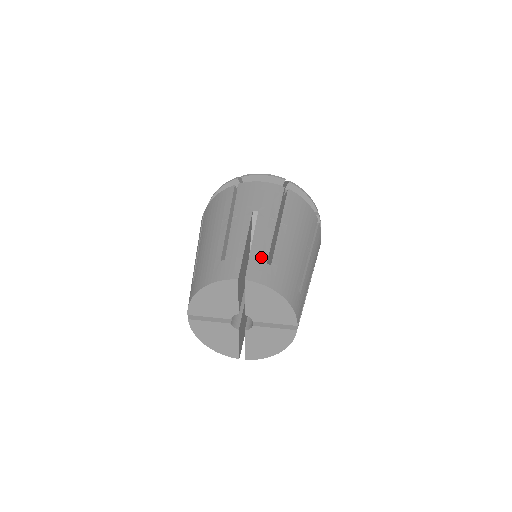
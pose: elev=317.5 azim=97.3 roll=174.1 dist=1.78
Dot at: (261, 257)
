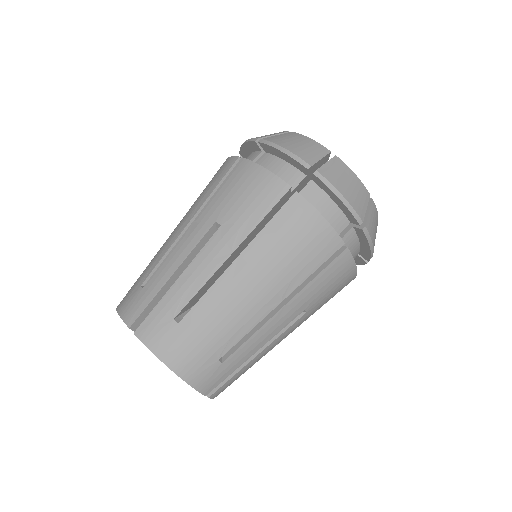
Dot at: (172, 307)
